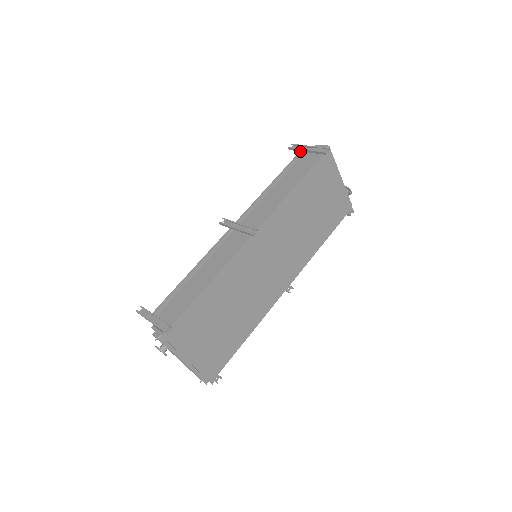
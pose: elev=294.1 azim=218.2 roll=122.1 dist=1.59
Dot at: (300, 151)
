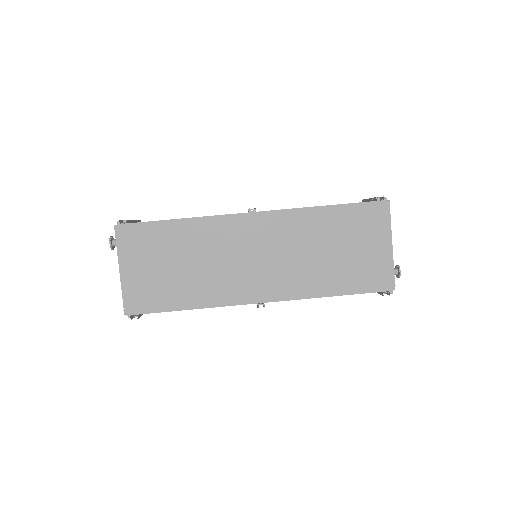
Dot at: occluded
